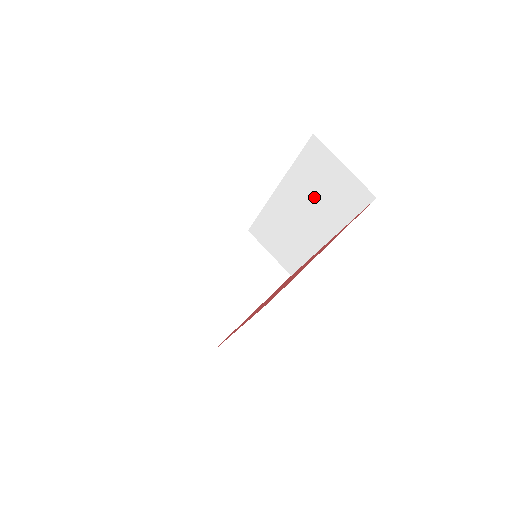
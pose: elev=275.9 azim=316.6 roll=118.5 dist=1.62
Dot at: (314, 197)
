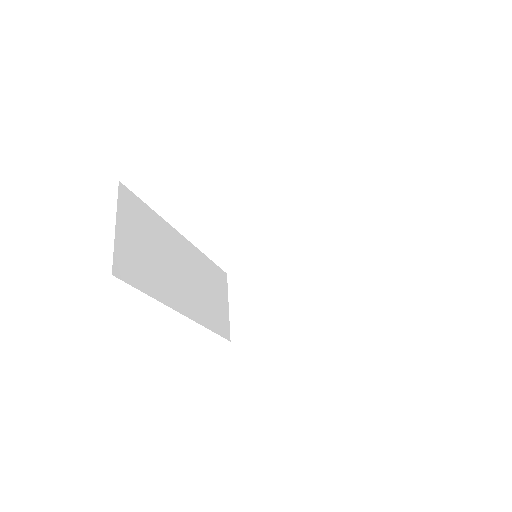
Dot at: occluded
